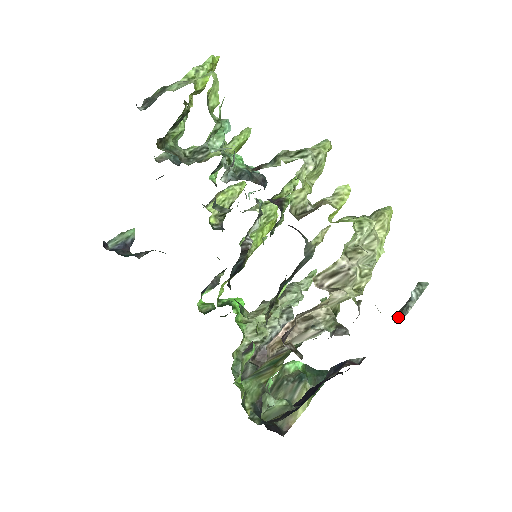
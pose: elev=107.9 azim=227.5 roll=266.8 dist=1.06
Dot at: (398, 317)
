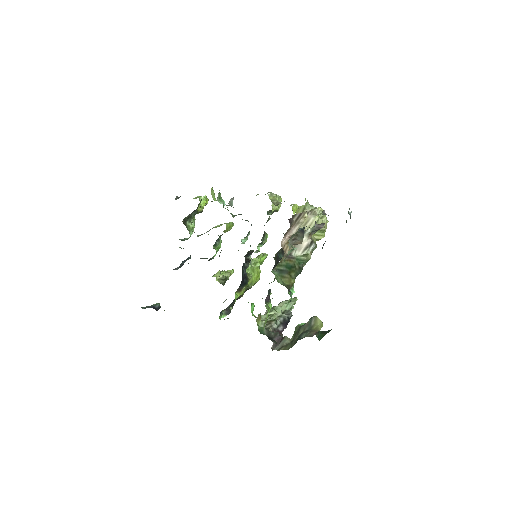
Dot at: occluded
